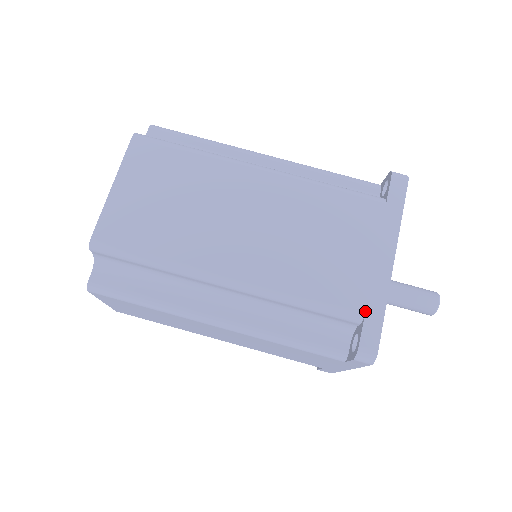
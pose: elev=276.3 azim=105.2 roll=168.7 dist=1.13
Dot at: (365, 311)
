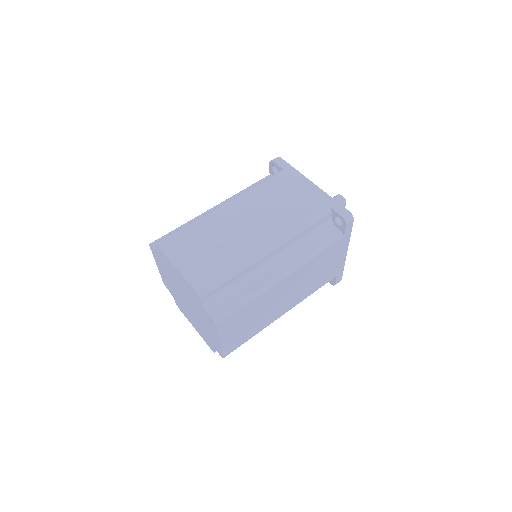
Dot at: (328, 205)
